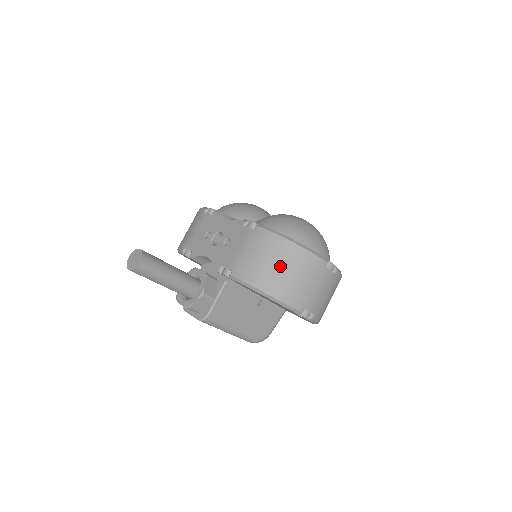
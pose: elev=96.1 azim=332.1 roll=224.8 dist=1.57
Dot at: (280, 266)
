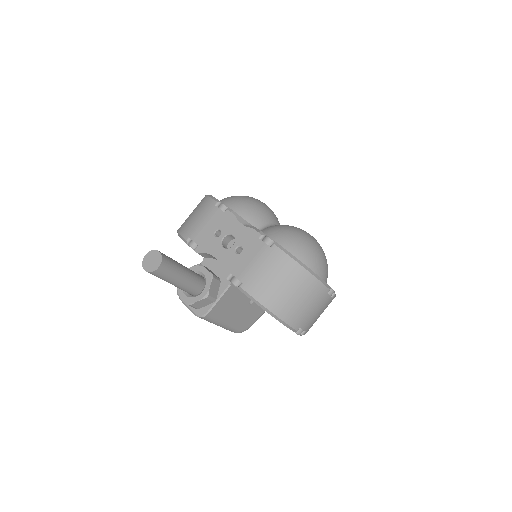
Dot at: (290, 289)
